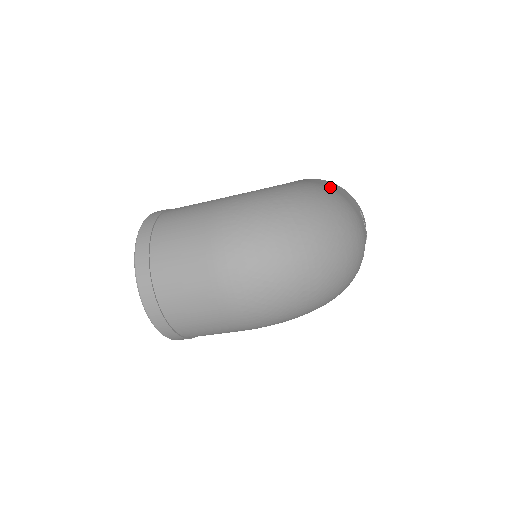
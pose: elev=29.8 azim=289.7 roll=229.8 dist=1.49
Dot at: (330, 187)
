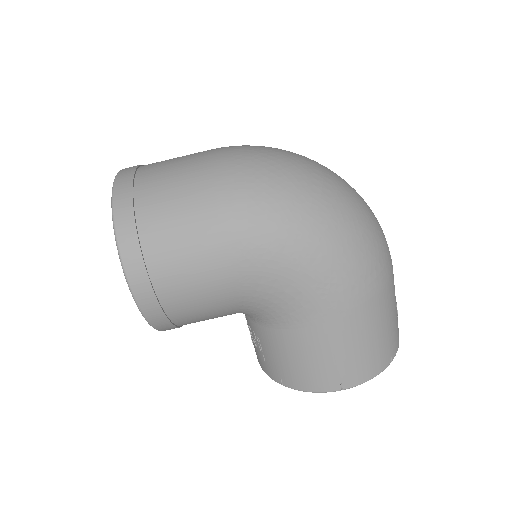
Dot at: occluded
